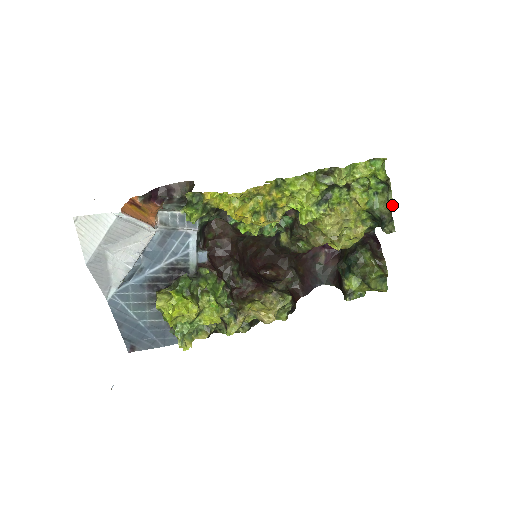
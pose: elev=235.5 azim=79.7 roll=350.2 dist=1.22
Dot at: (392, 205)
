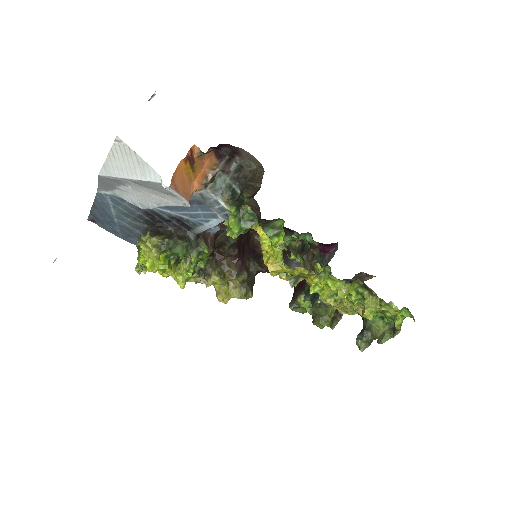
Dot at: (380, 343)
